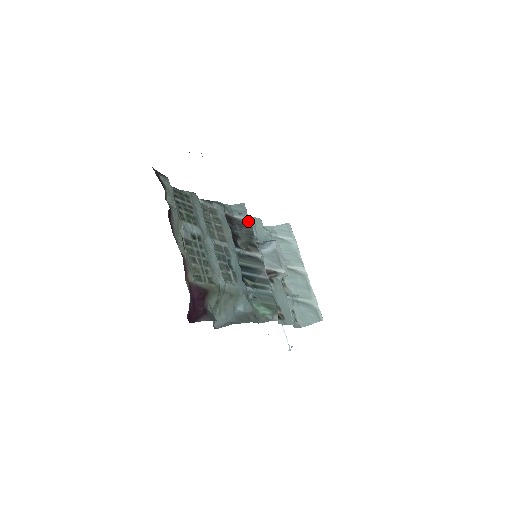
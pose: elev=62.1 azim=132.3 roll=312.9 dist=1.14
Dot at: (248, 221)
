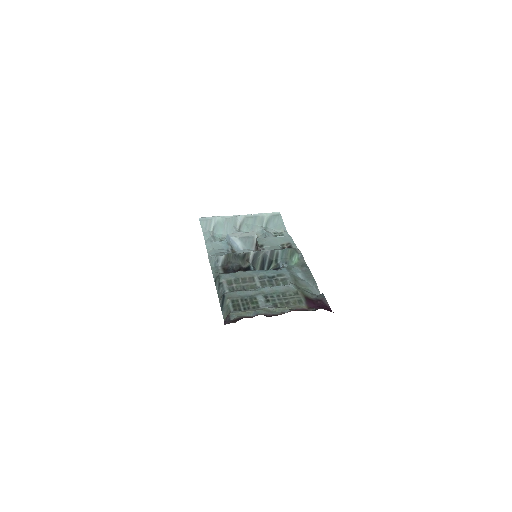
Dot at: (223, 256)
